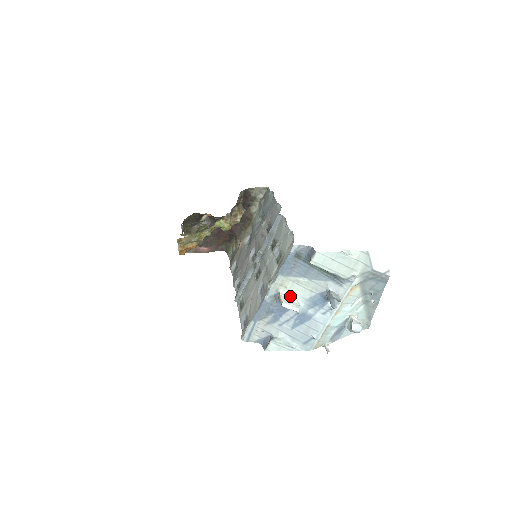
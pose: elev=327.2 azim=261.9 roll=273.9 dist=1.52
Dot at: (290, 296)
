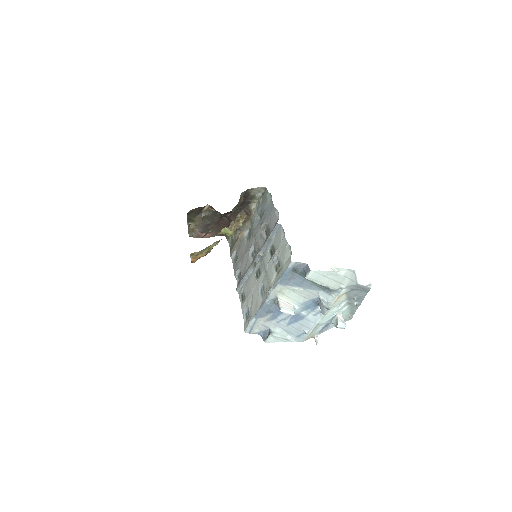
Dot at: (287, 301)
